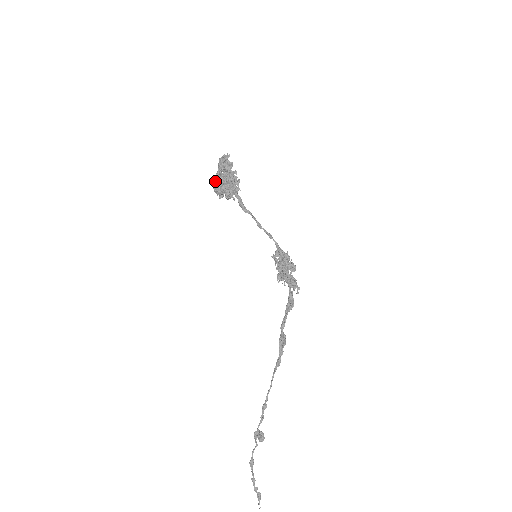
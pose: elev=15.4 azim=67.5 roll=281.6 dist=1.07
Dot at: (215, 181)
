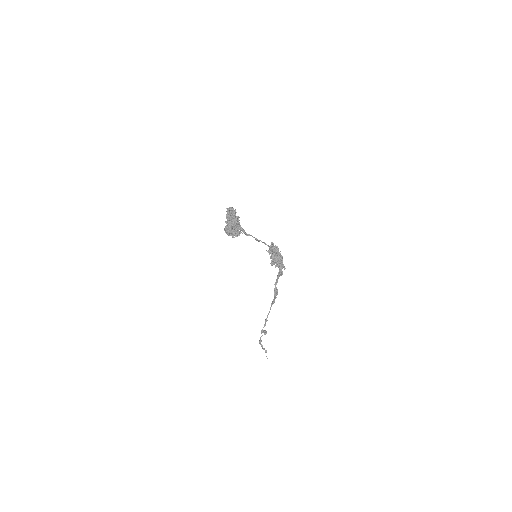
Dot at: (225, 226)
